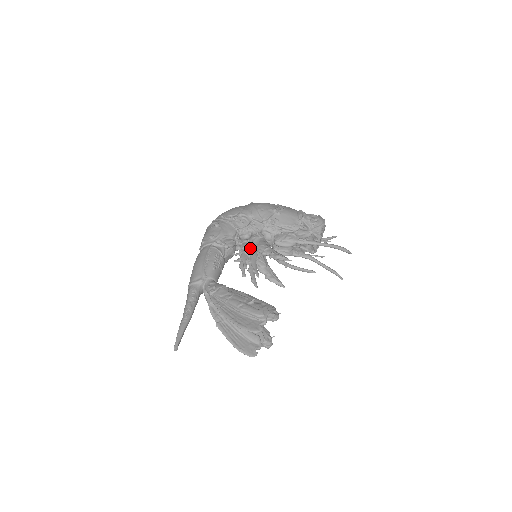
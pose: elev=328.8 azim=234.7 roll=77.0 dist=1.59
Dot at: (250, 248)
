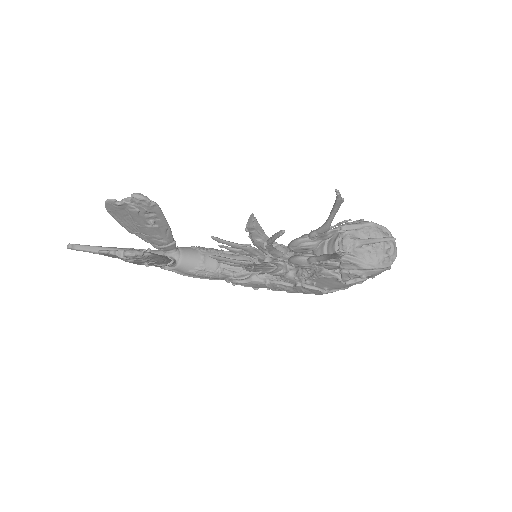
Dot at: occluded
